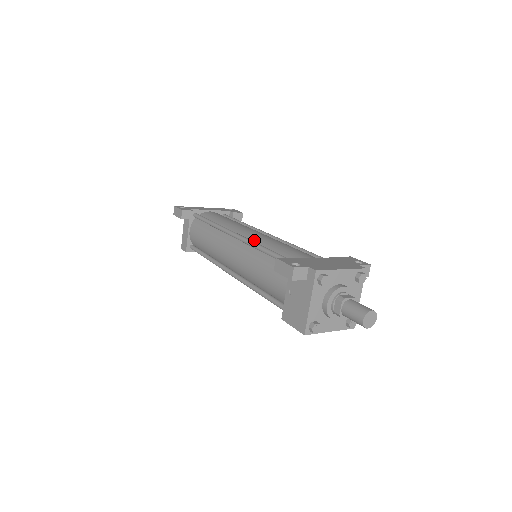
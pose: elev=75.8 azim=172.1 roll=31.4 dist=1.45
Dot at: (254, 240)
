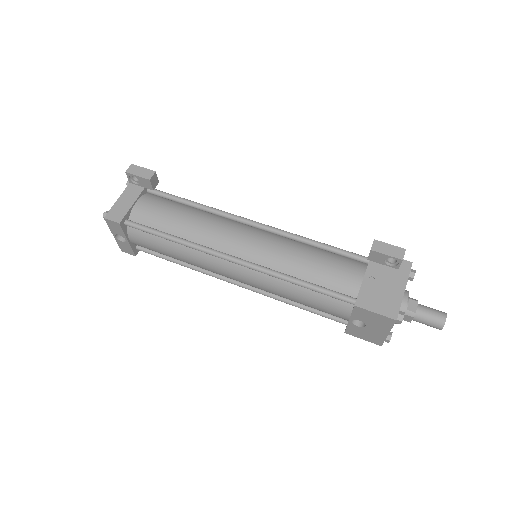
Dot at: occluded
